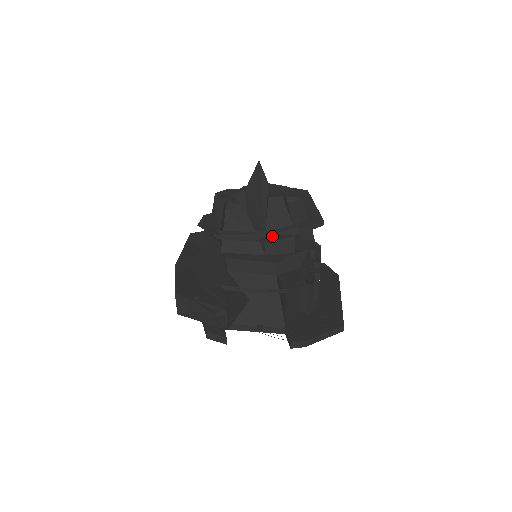
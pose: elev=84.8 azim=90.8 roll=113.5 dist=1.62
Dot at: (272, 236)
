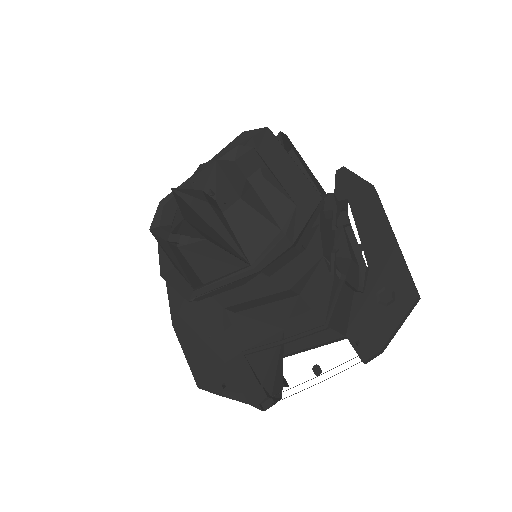
Dot at: (263, 270)
